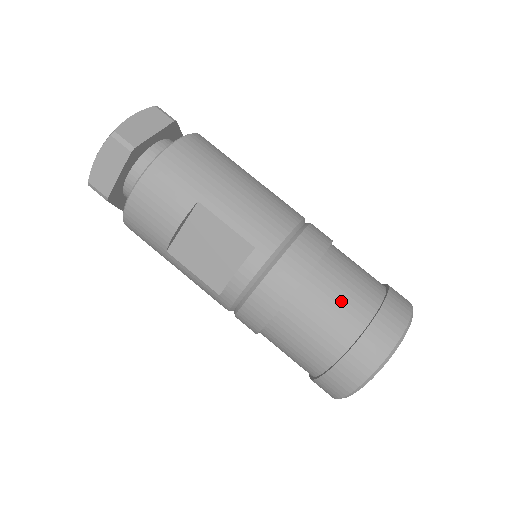
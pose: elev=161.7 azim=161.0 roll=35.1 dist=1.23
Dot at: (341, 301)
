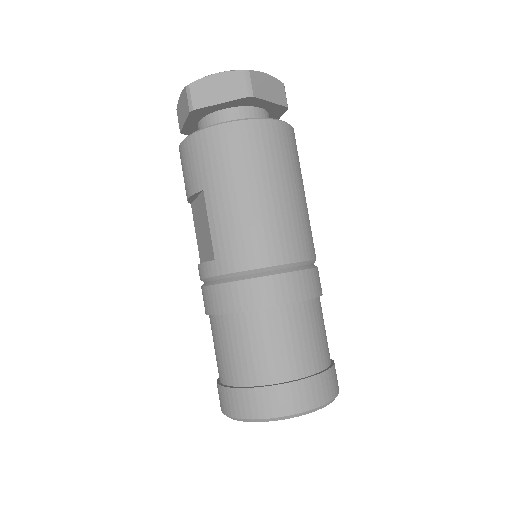
Dot at: (243, 353)
